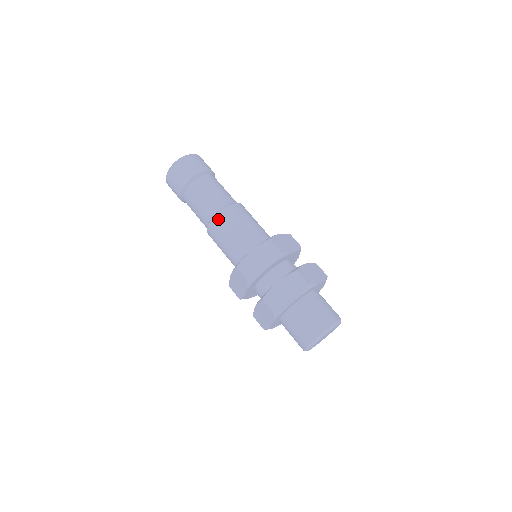
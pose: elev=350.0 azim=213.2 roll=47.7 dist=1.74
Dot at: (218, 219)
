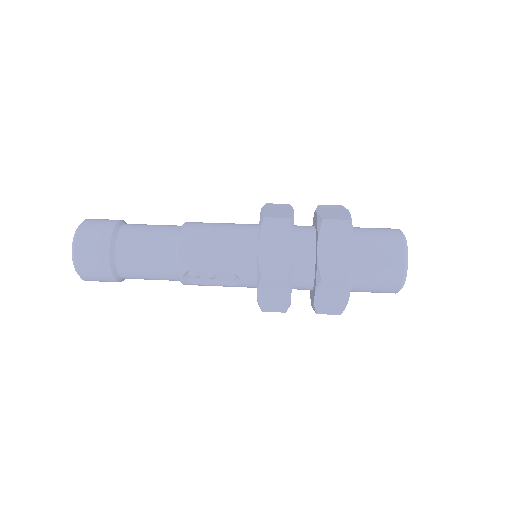
Dot at: (189, 226)
